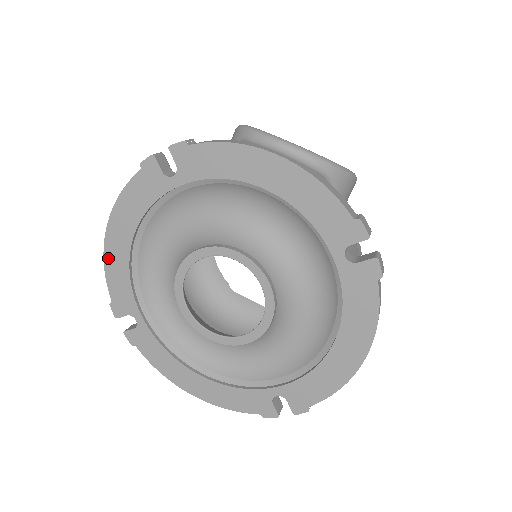
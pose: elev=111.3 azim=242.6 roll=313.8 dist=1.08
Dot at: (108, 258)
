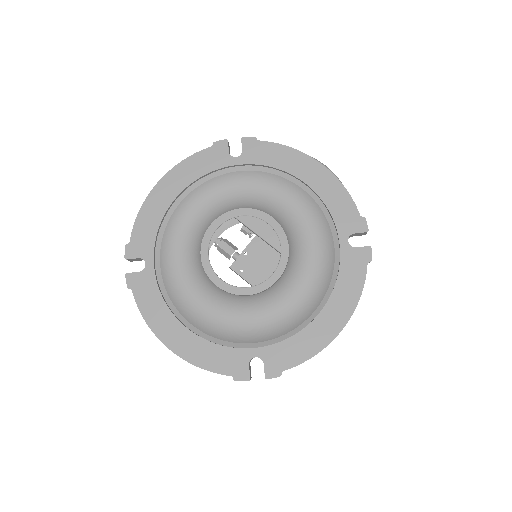
Dot at: (147, 205)
